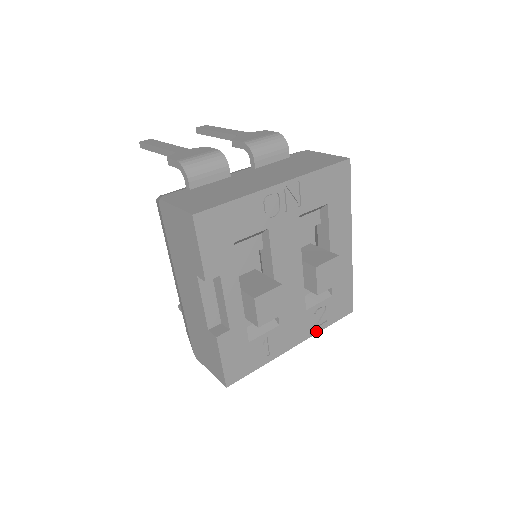
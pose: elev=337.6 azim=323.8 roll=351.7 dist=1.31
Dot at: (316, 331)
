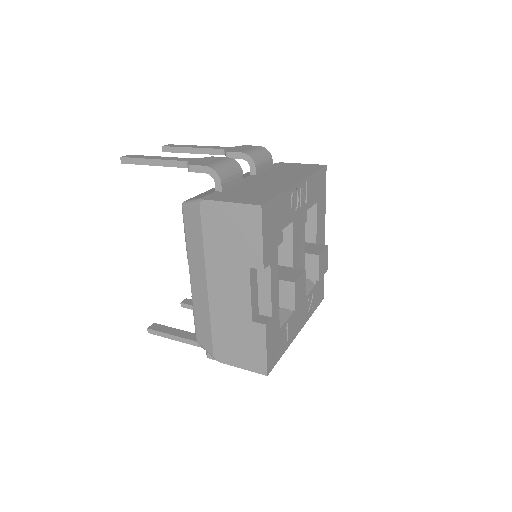
Dot at: (308, 318)
